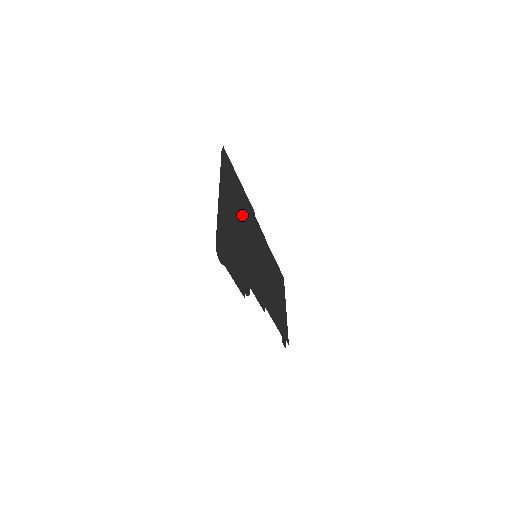
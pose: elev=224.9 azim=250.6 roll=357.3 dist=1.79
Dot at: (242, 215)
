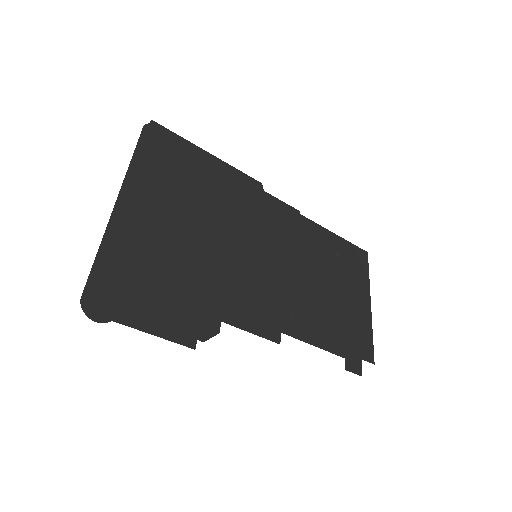
Dot at: (210, 206)
